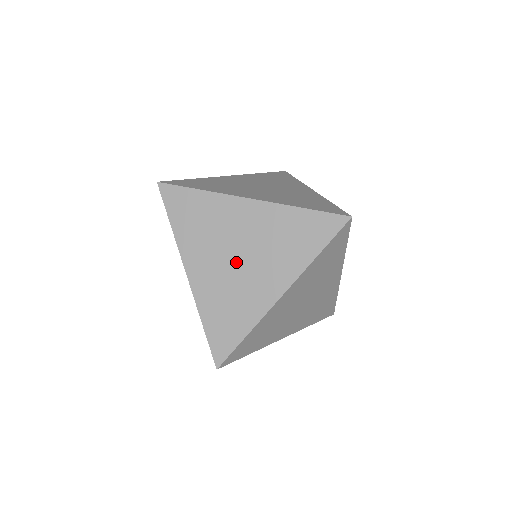
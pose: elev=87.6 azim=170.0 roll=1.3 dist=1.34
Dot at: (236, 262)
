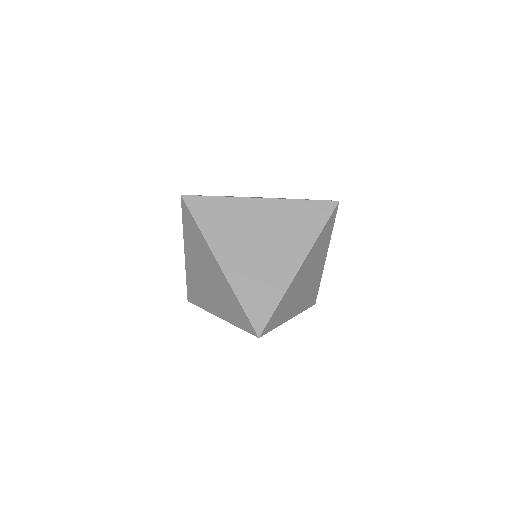
Dot at: (259, 247)
